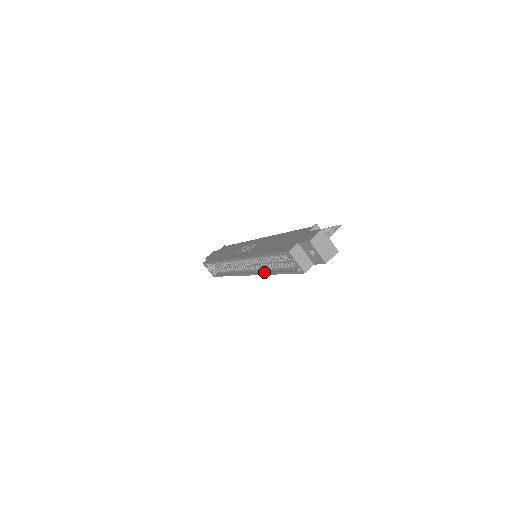
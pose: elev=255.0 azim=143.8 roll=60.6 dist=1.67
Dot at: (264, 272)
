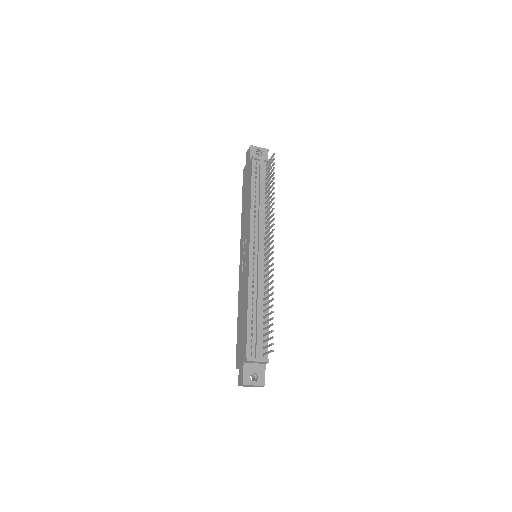
Dot at: occluded
